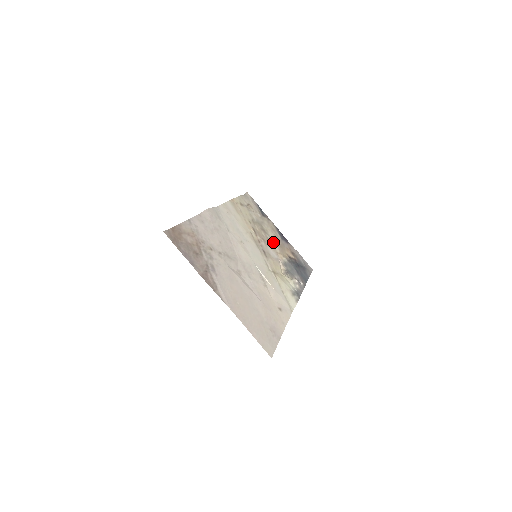
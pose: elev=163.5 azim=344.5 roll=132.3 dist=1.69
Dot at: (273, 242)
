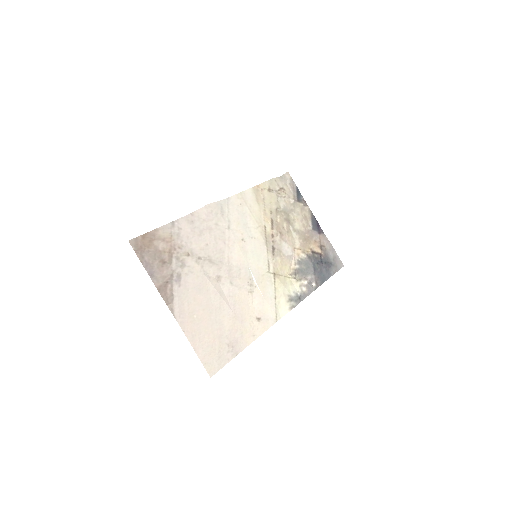
Dot at: (296, 235)
